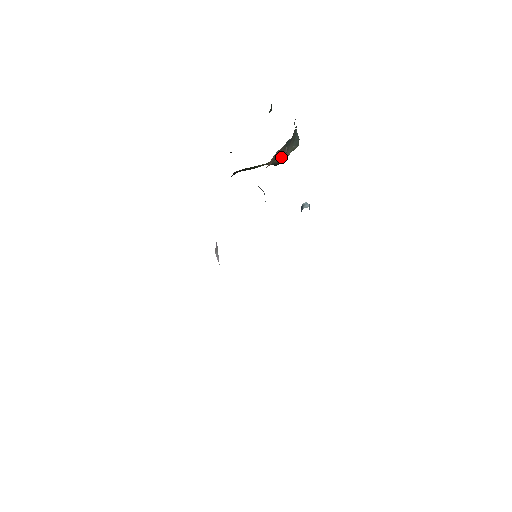
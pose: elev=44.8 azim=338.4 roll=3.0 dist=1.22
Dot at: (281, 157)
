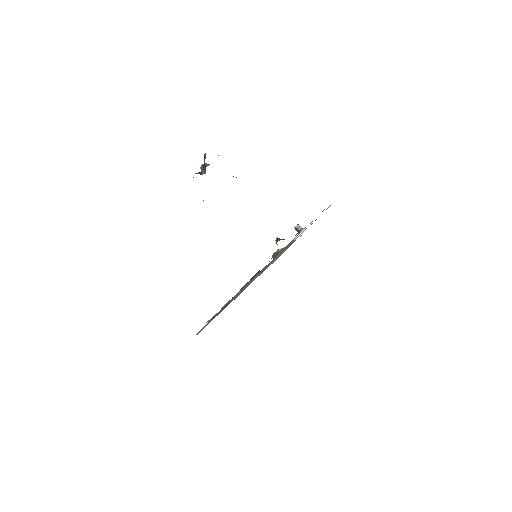
Dot at: occluded
